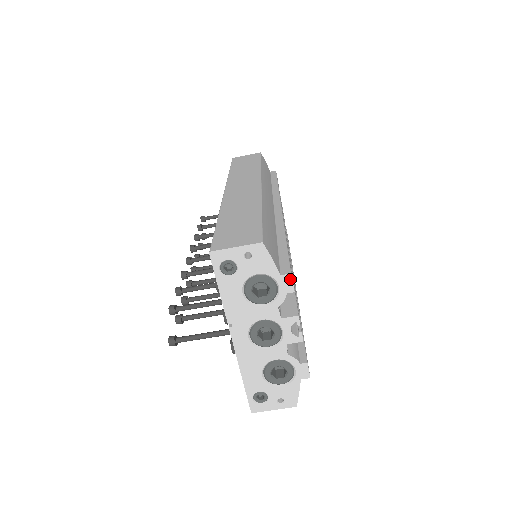
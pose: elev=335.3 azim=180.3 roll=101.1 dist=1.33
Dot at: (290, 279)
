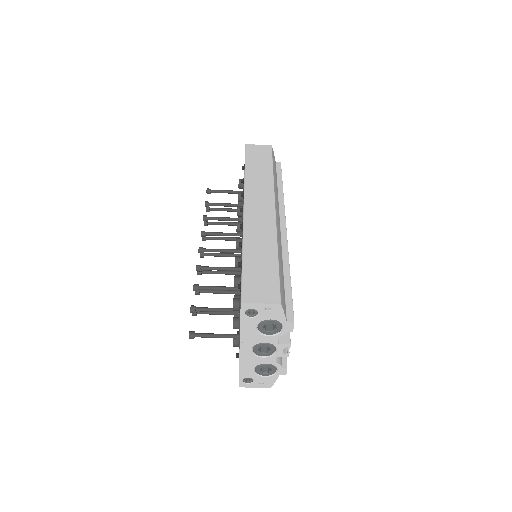
Dot at: (292, 325)
